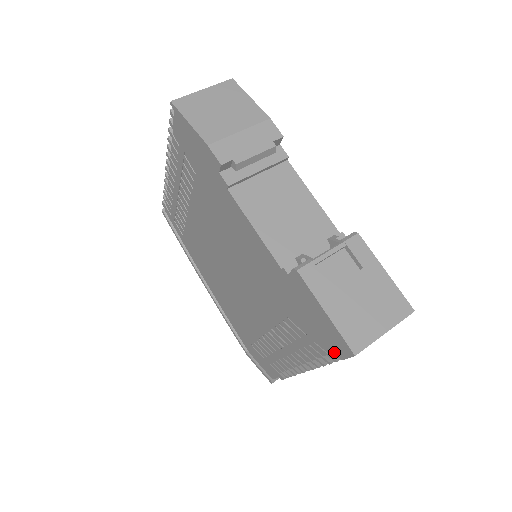
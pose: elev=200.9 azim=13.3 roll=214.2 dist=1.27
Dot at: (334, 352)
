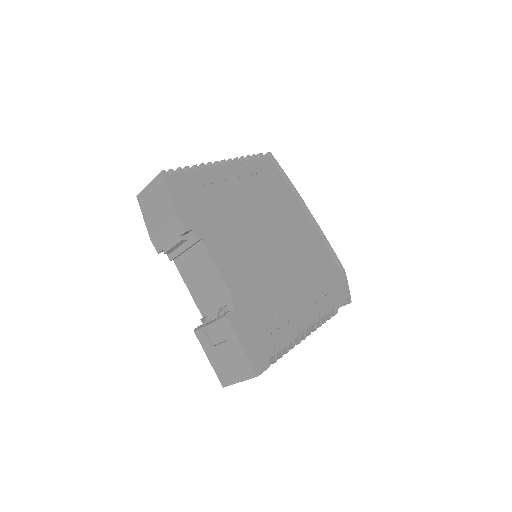
Dot at: occluded
